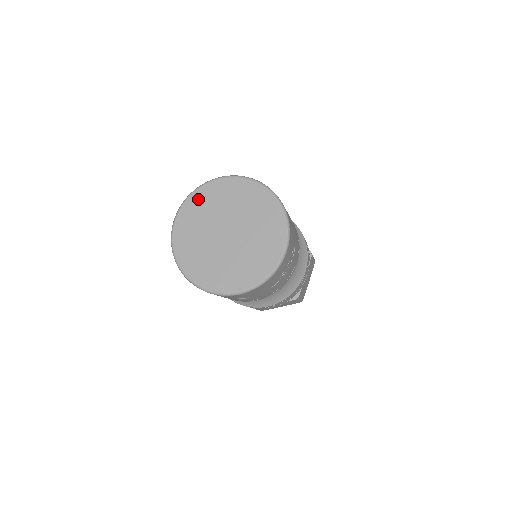
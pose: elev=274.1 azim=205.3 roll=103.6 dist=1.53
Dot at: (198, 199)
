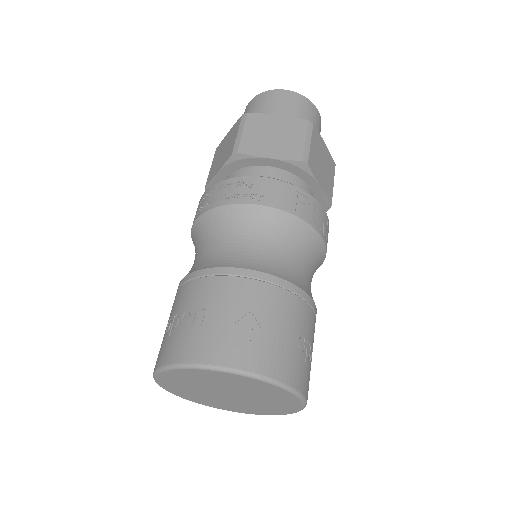
Dot at: (167, 384)
